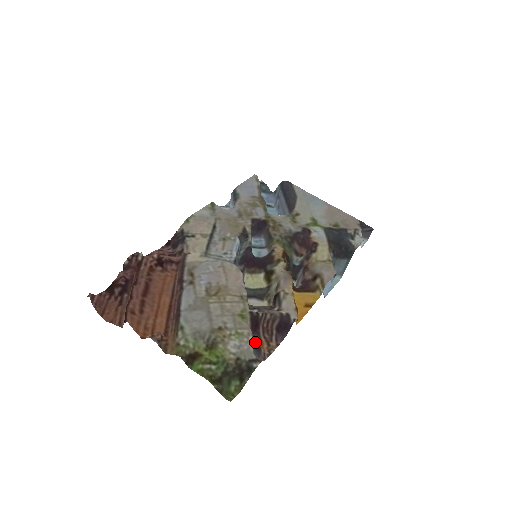
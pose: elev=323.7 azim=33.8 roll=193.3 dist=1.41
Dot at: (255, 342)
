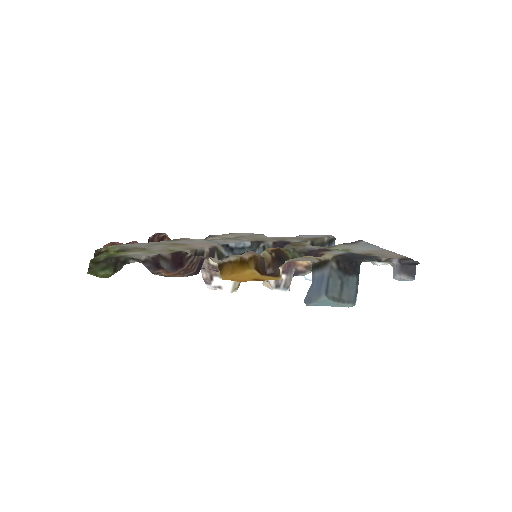
Dot at: (163, 268)
